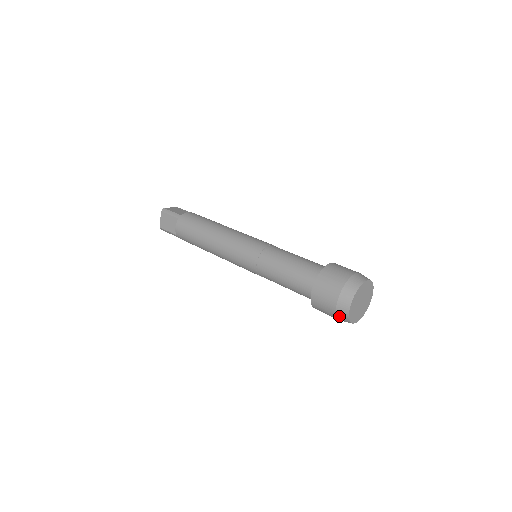
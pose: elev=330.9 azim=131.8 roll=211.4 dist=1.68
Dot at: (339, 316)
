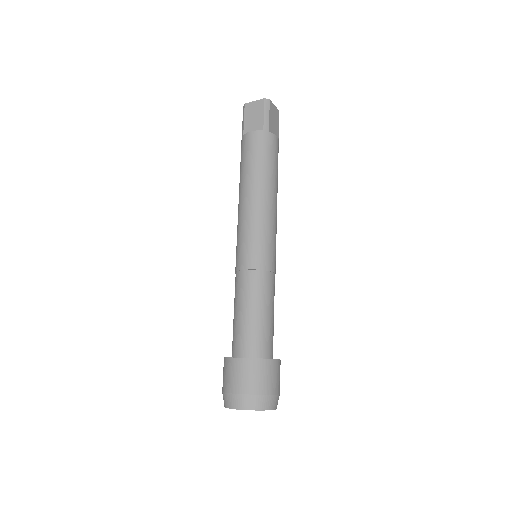
Dot at: (225, 396)
